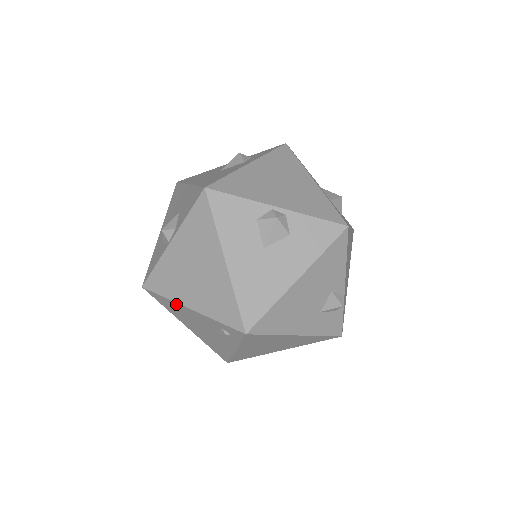
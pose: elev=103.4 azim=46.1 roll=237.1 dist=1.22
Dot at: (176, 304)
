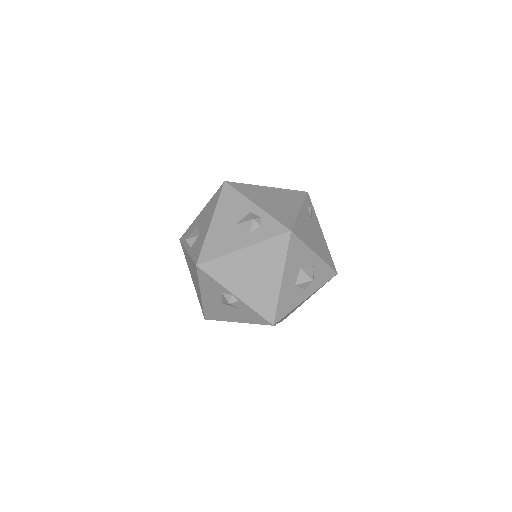
Dot at: occluded
